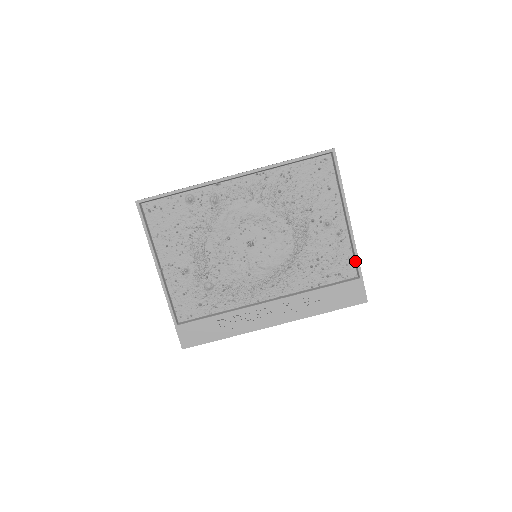
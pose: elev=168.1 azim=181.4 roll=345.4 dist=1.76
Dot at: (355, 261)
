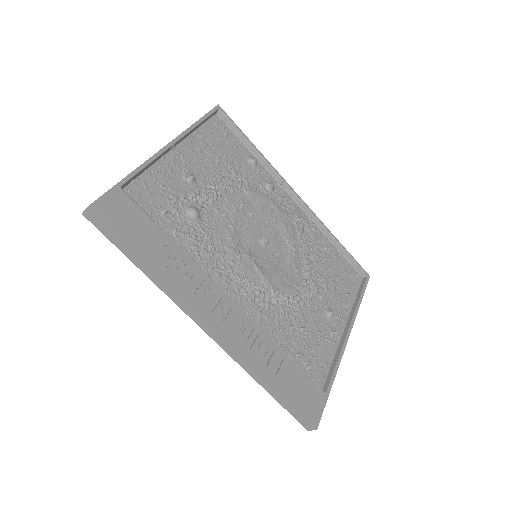
Dot at: (331, 372)
